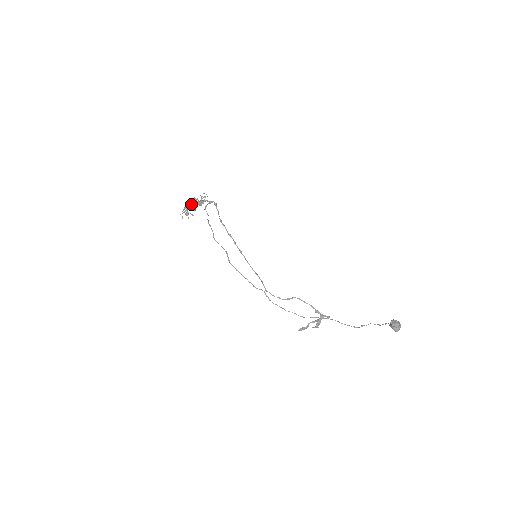
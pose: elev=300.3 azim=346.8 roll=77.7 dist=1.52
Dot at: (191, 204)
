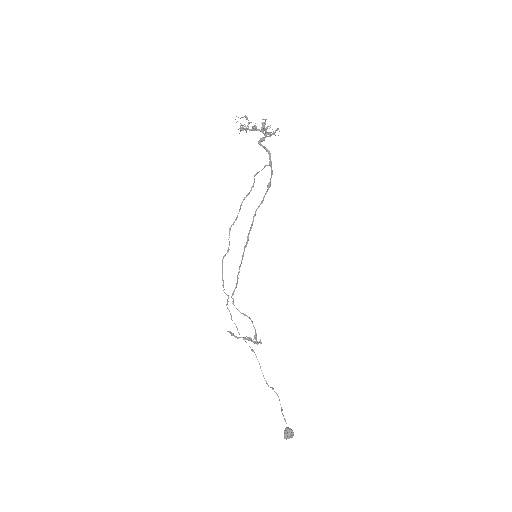
Dot at: (254, 130)
